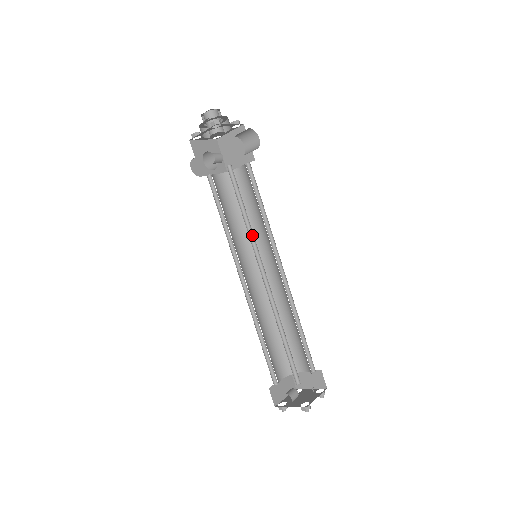
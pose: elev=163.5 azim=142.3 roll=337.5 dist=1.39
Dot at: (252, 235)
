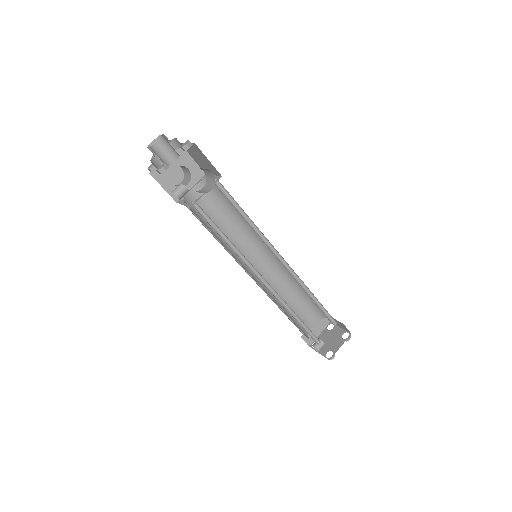
Dot at: (241, 254)
